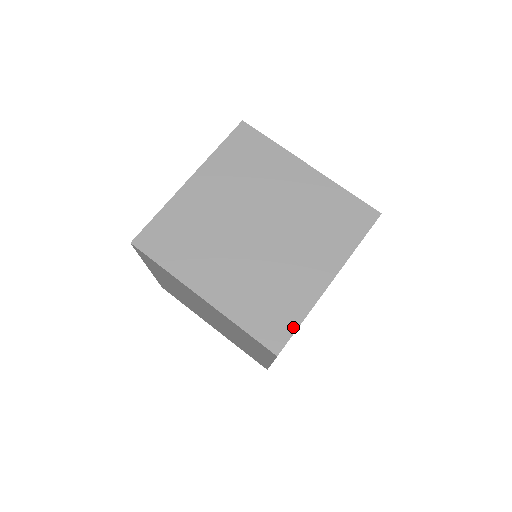
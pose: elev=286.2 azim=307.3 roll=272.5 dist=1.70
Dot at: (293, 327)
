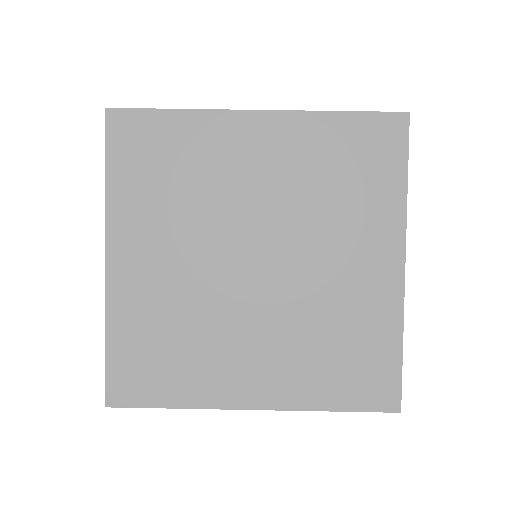
Dot at: (395, 363)
